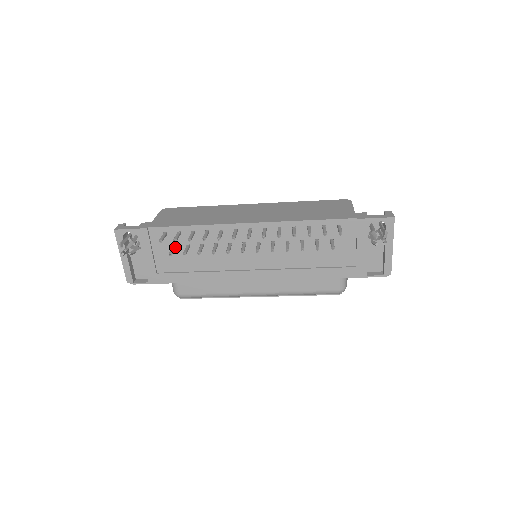
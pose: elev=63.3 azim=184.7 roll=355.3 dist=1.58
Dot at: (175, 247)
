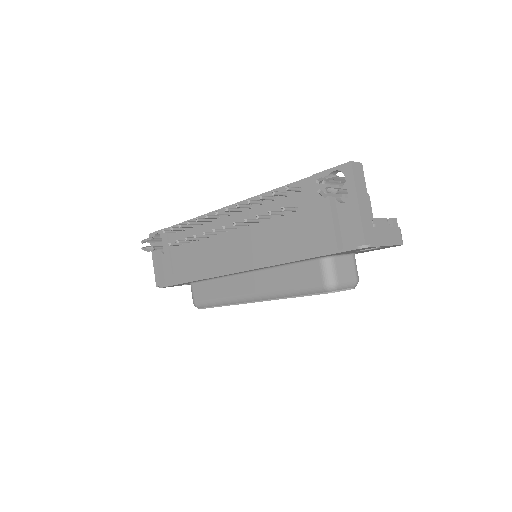
Dot at: (182, 243)
